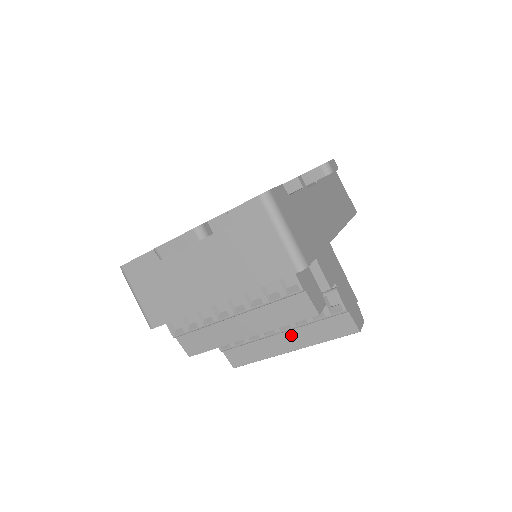
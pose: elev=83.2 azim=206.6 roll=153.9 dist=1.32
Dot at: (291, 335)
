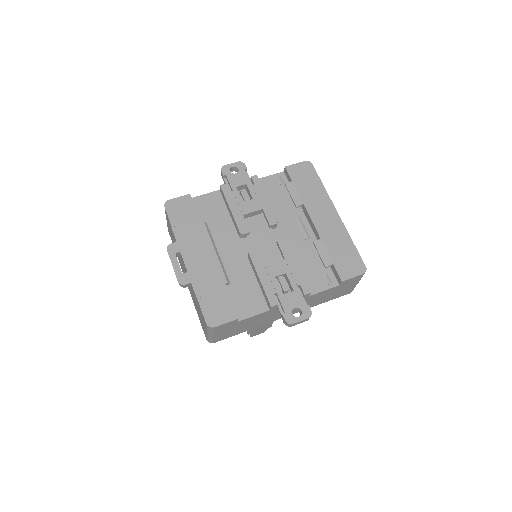
Dot at: occluded
